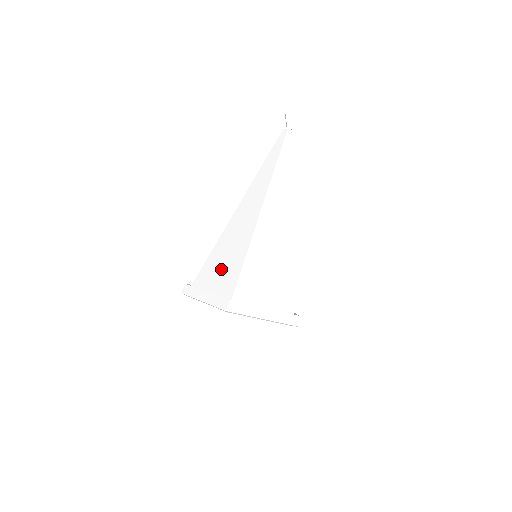
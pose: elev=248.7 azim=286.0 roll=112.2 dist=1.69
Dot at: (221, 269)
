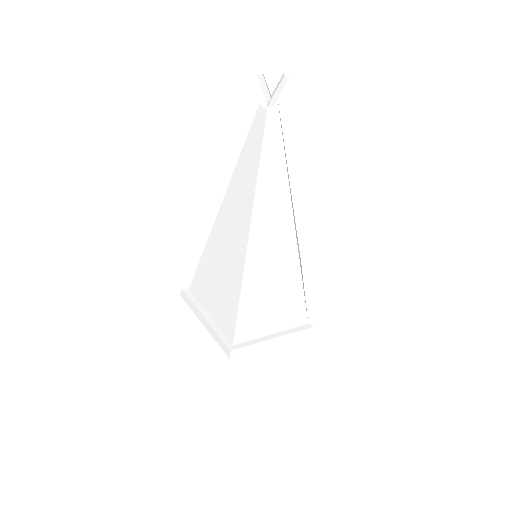
Dot at: (215, 297)
